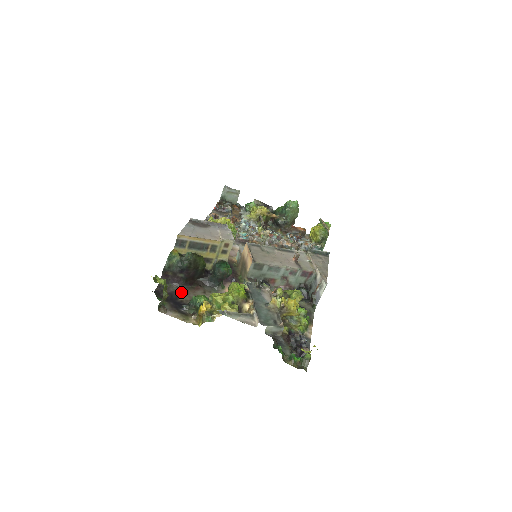
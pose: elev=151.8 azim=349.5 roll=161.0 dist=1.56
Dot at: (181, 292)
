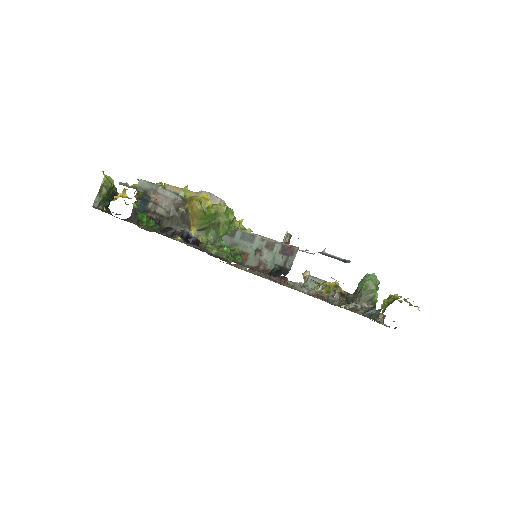
Dot at: occluded
